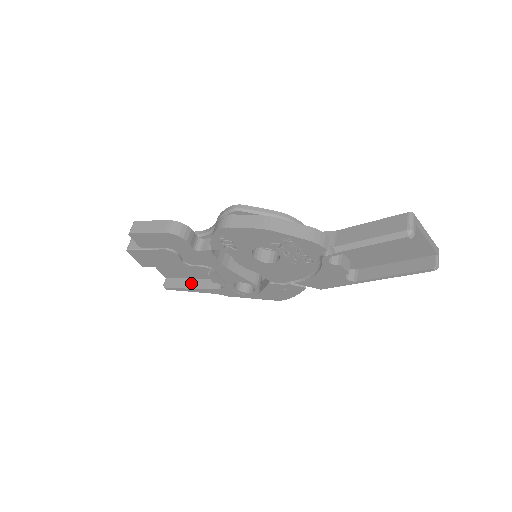
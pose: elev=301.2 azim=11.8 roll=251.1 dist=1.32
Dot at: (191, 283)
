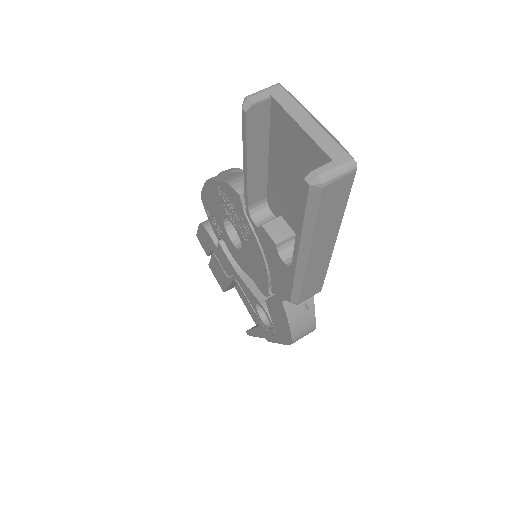
Dot at: (257, 325)
